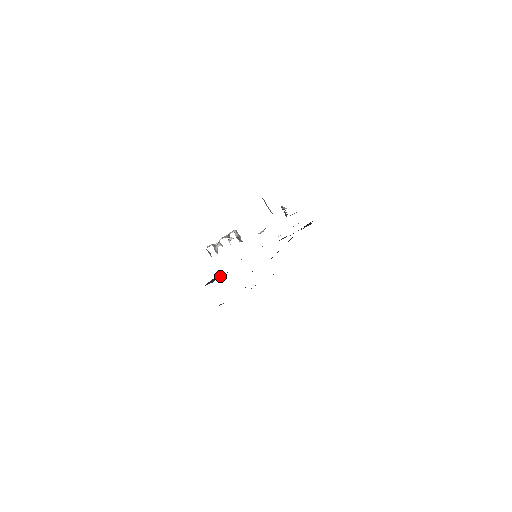
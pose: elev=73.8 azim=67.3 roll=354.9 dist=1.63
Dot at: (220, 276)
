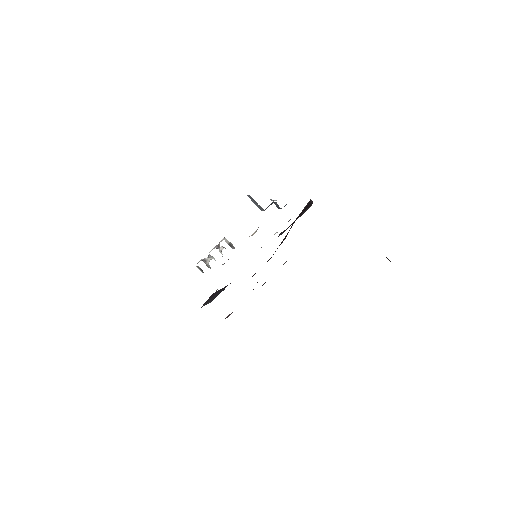
Dot at: (219, 292)
